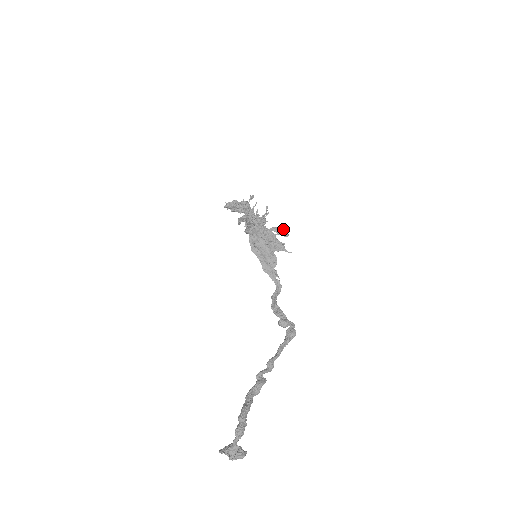
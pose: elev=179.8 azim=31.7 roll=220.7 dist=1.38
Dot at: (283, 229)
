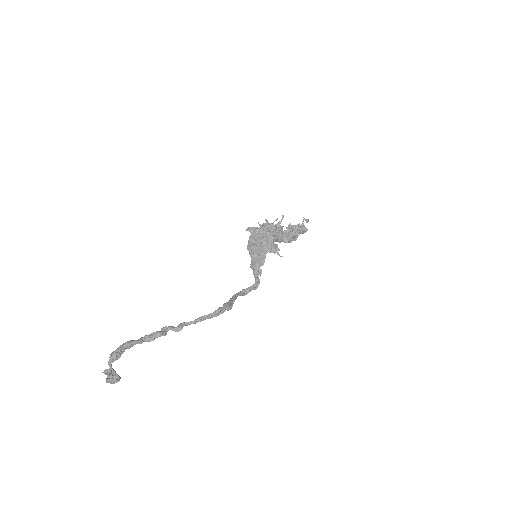
Dot at: (284, 235)
